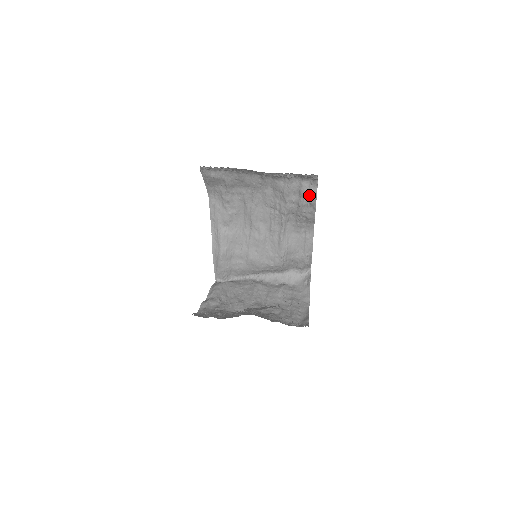
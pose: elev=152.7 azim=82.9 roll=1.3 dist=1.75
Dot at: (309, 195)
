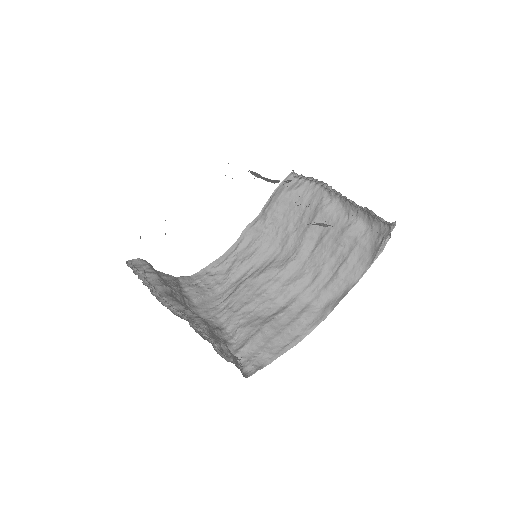
Dot at: occluded
